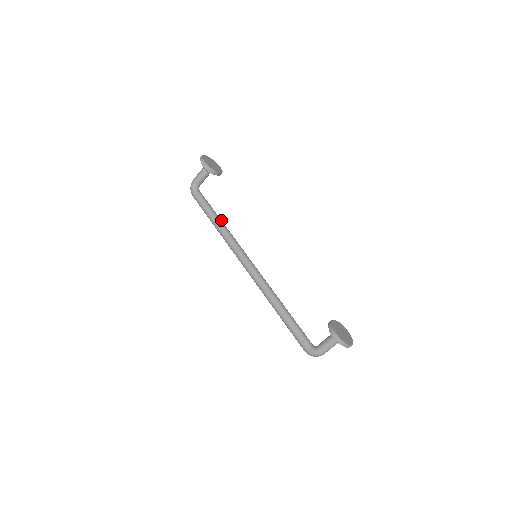
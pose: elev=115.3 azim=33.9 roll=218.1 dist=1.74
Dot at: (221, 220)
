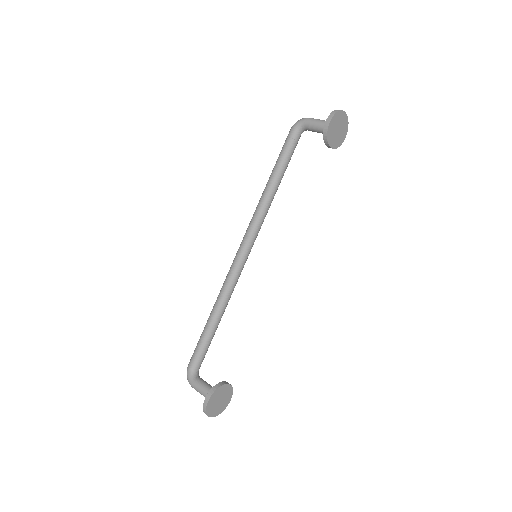
Dot at: (278, 186)
